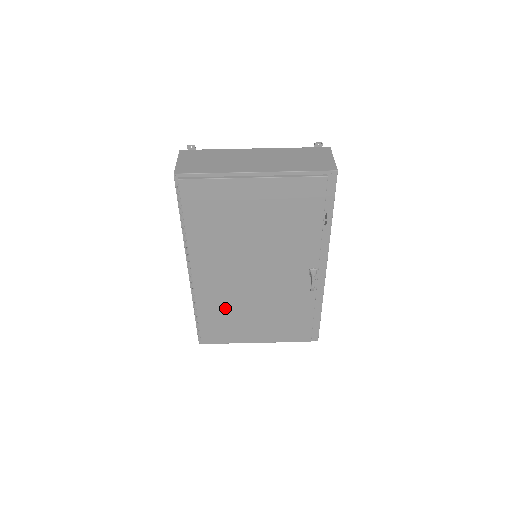
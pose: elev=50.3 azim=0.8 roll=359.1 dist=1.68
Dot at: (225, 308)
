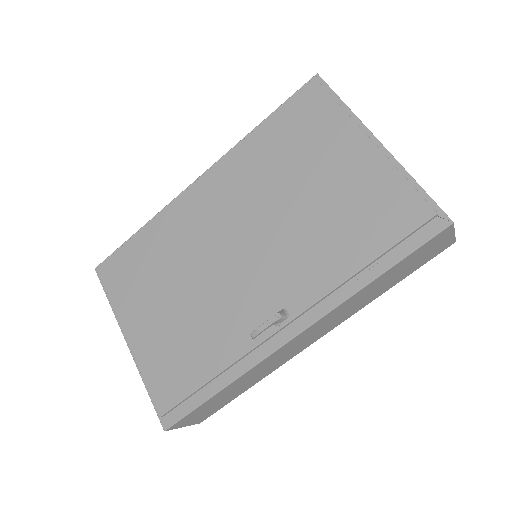
Dot at: (166, 253)
